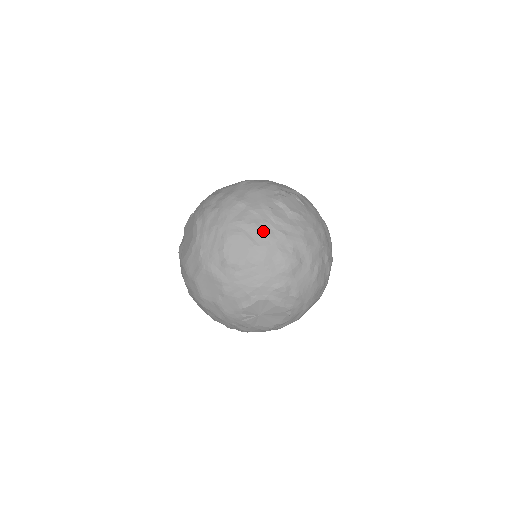
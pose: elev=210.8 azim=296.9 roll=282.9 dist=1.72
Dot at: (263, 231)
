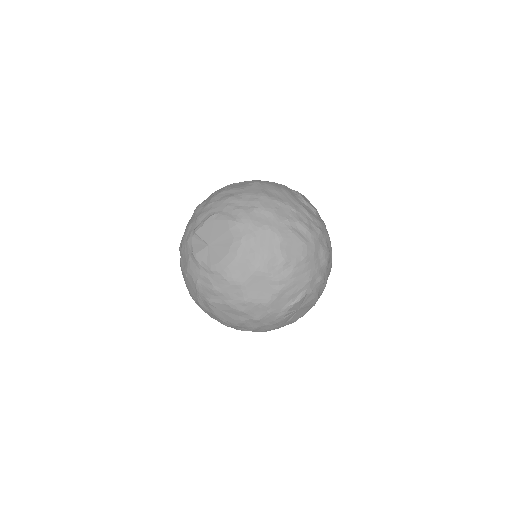
Dot at: (309, 228)
